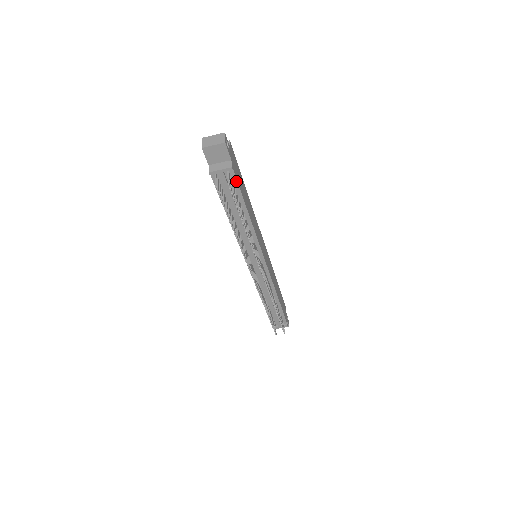
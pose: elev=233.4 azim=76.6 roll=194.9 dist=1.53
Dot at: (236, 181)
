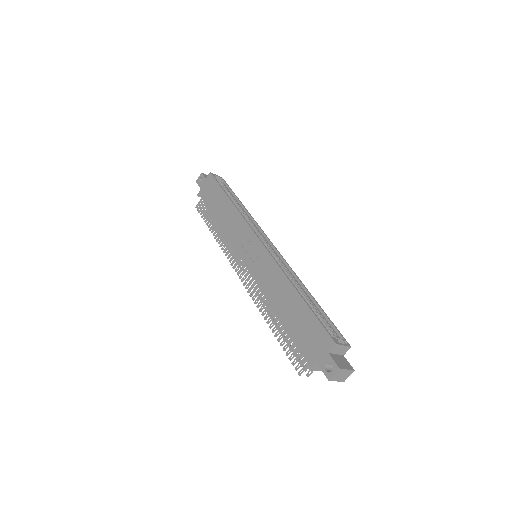
Dot at: occluded
